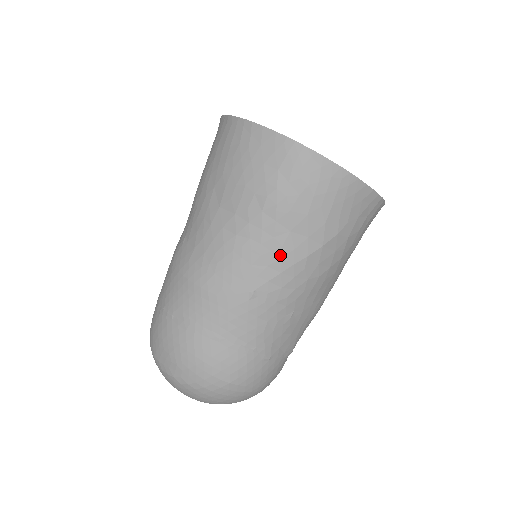
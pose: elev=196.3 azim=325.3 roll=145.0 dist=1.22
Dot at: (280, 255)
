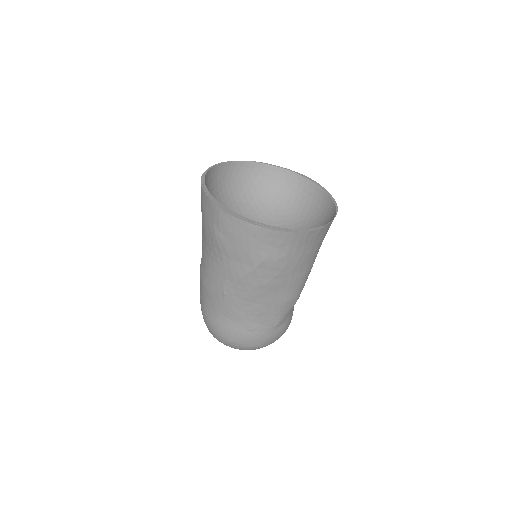
Dot at: (230, 273)
